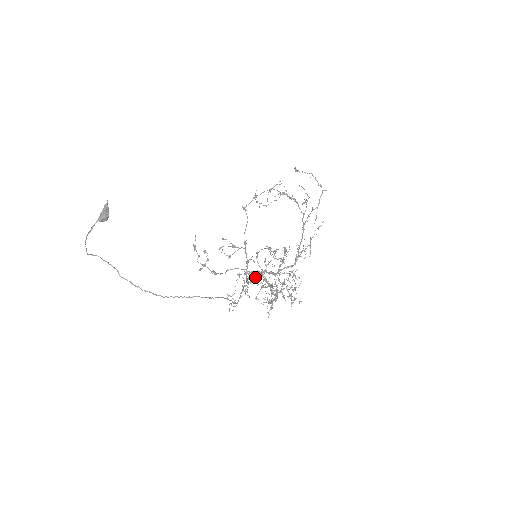
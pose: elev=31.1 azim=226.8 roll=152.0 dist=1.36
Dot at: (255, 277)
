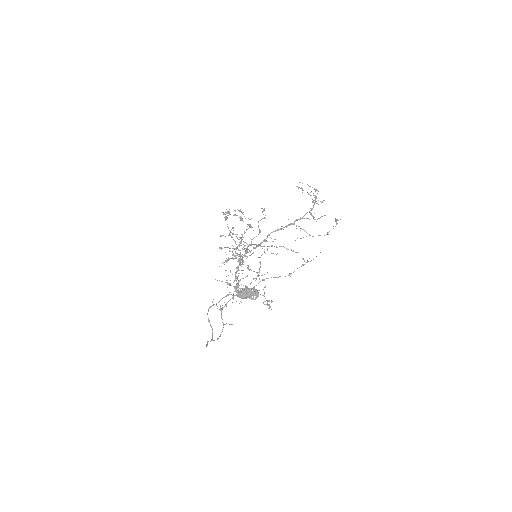
Dot at: (240, 262)
